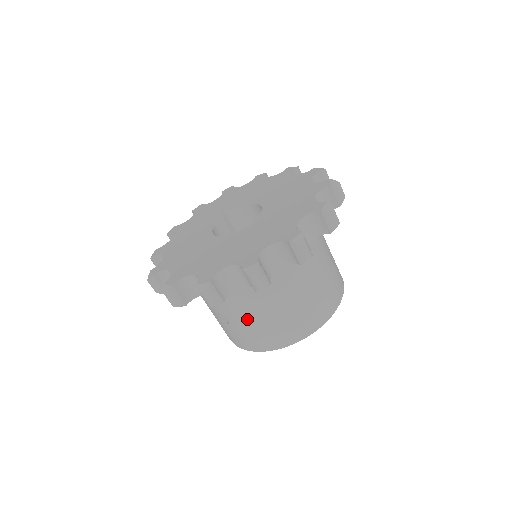
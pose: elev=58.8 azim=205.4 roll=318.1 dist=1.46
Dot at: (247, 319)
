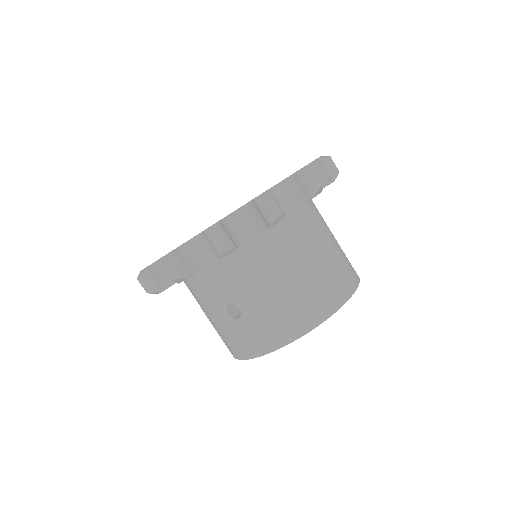
Dot at: (262, 296)
